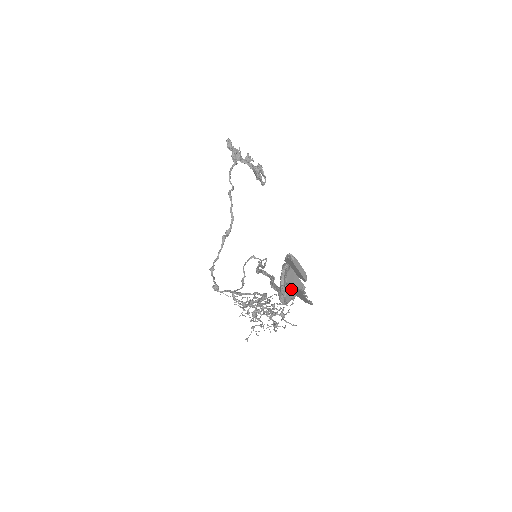
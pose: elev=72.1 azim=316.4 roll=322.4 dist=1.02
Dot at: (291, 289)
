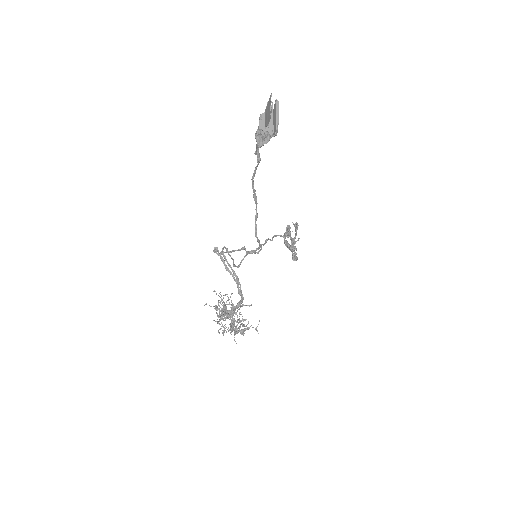
Dot at: (266, 118)
